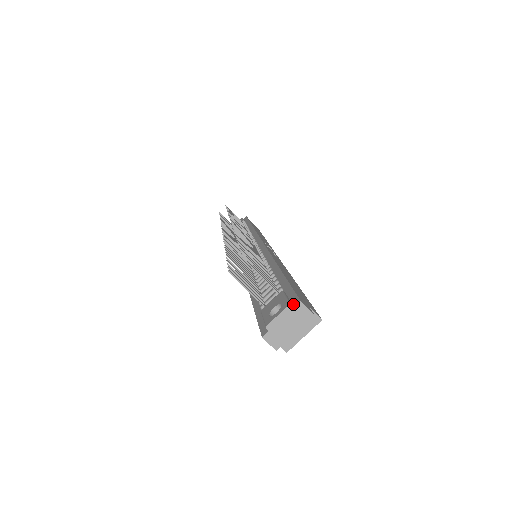
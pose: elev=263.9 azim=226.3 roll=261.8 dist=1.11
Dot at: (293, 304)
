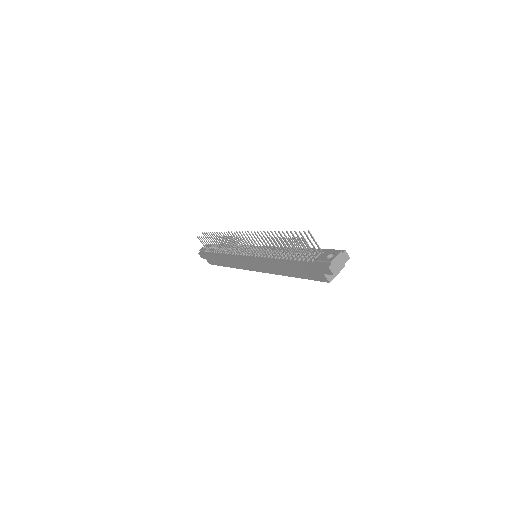
Dot at: (340, 252)
